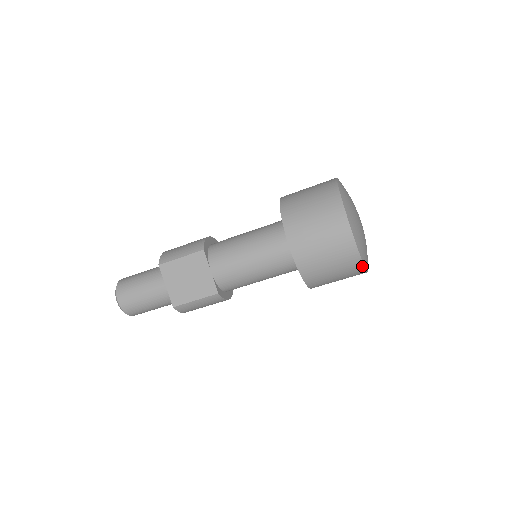
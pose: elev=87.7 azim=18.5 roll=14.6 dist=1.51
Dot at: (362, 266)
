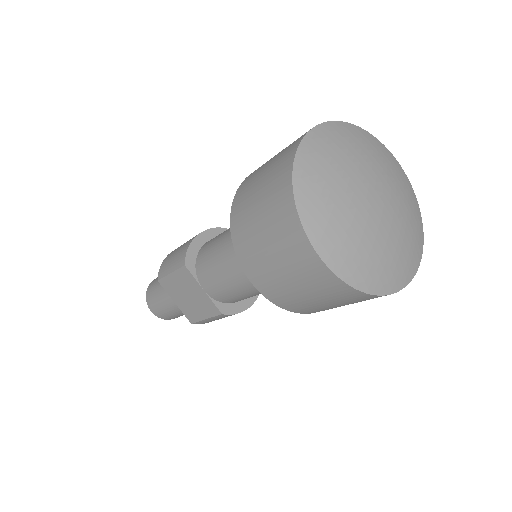
Dot at: (376, 296)
